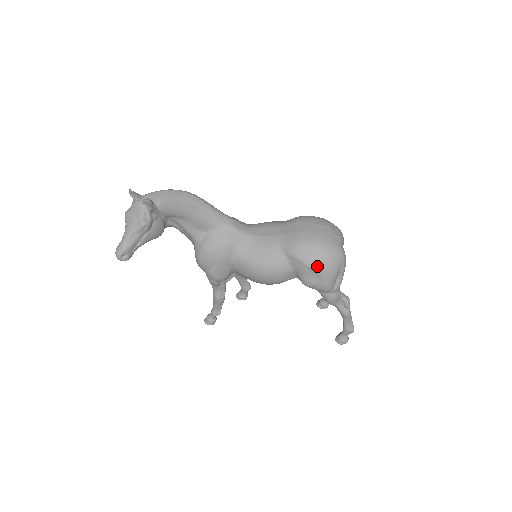
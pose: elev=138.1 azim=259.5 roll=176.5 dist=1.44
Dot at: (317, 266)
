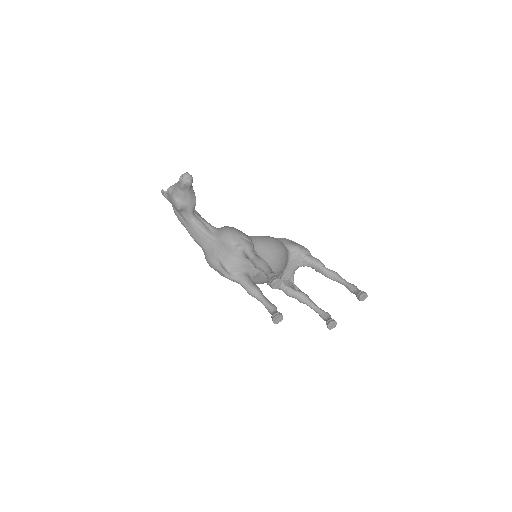
Dot at: occluded
